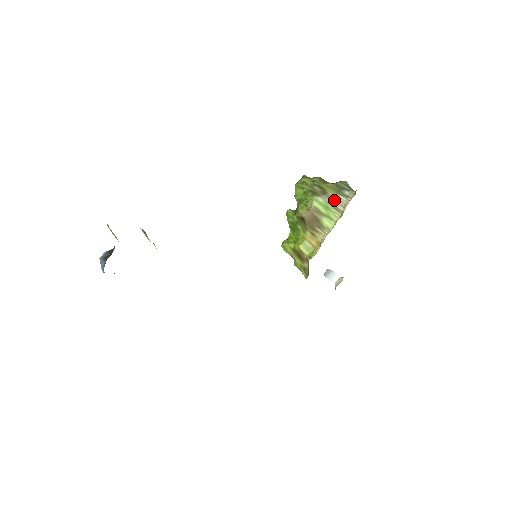
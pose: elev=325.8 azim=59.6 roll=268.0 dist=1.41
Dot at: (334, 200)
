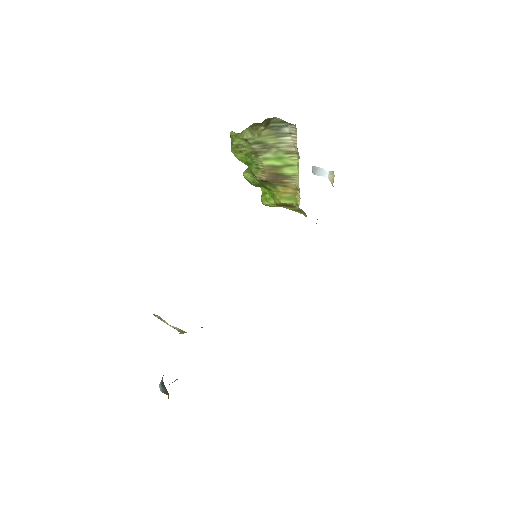
Dot at: (280, 146)
